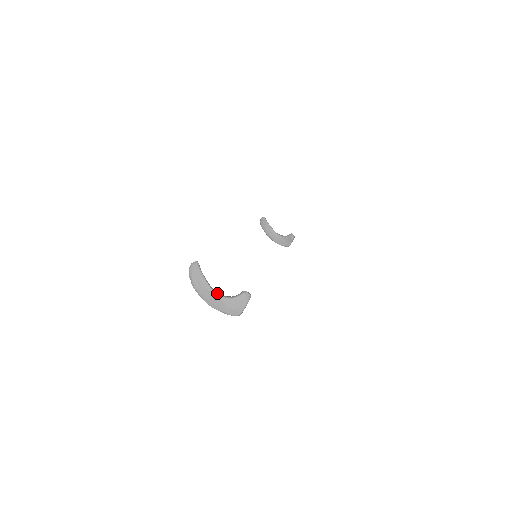
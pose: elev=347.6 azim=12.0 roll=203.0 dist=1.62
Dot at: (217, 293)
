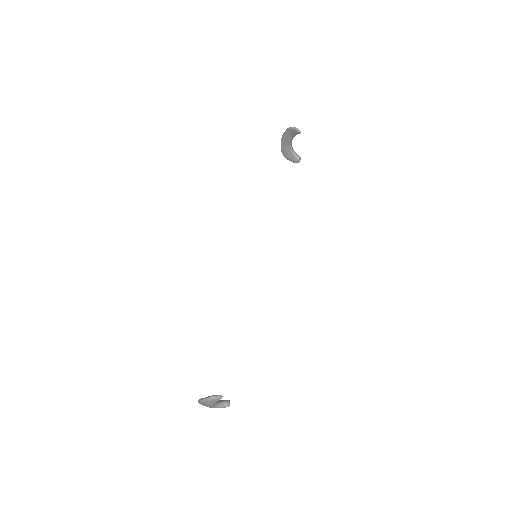
Dot at: (212, 406)
